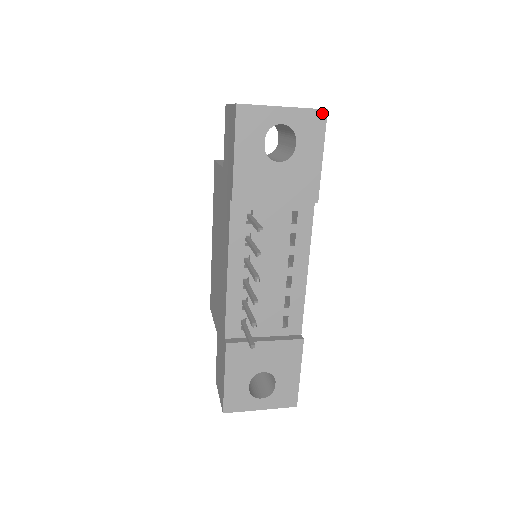
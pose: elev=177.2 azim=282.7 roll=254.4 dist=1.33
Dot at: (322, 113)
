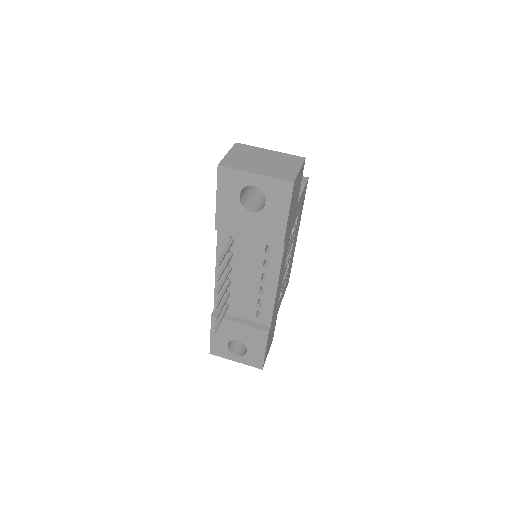
Dot at: (289, 184)
